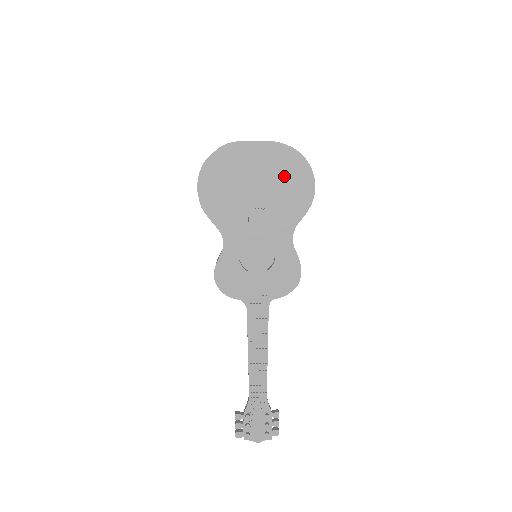
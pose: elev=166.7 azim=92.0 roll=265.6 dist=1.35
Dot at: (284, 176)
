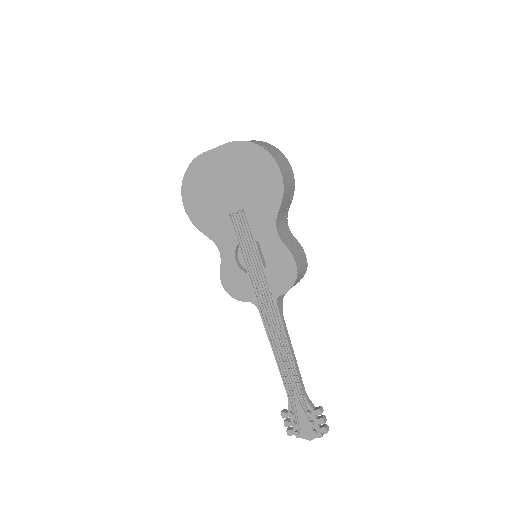
Dot at: (249, 172)
